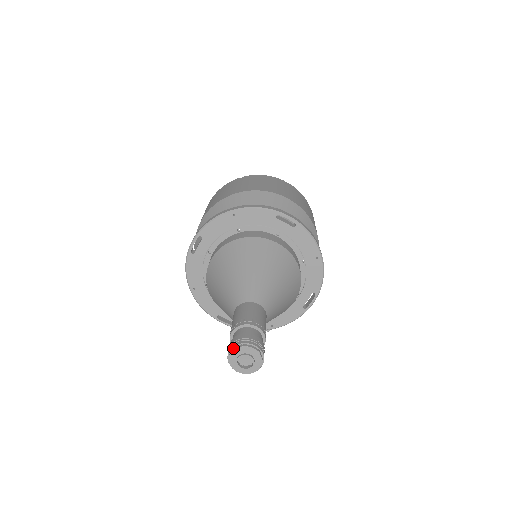
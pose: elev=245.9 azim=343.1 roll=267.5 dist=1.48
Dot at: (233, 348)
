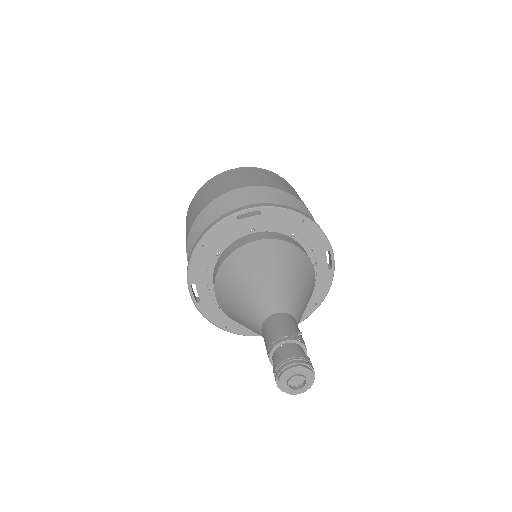
Dot at: (277, 379)
